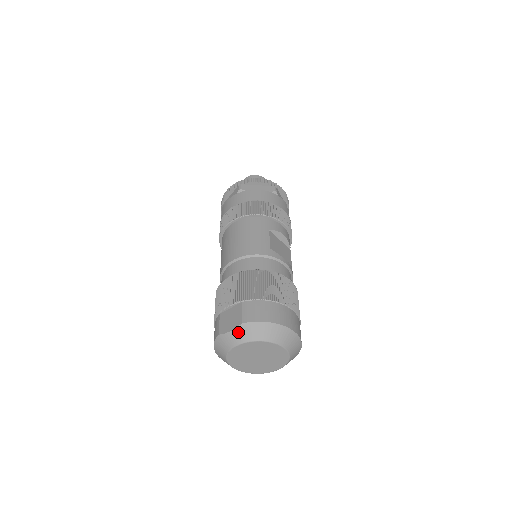
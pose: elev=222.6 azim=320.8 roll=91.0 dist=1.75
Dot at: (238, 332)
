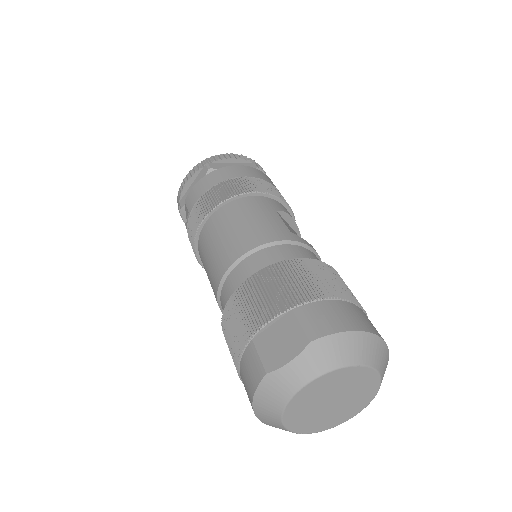
Dot at: (305, 359)
